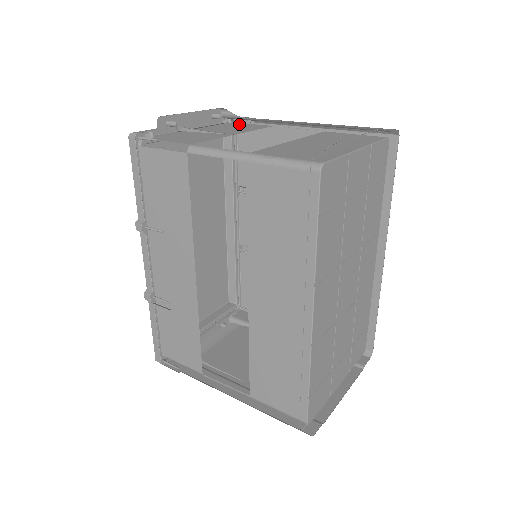
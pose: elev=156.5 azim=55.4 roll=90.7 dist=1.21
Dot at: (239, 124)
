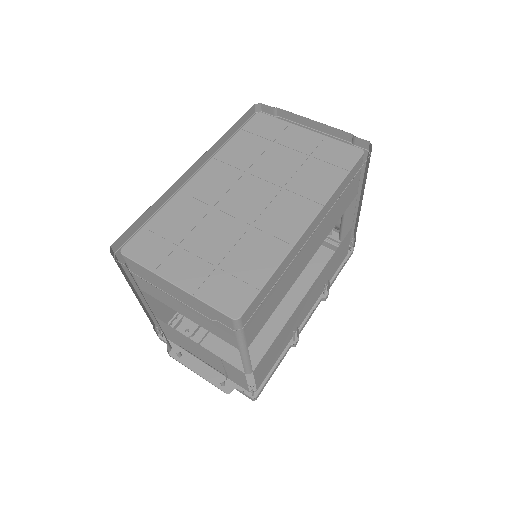
Dot at: occluded
